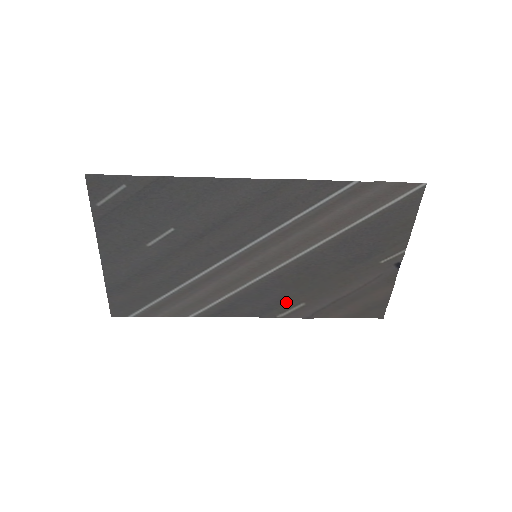
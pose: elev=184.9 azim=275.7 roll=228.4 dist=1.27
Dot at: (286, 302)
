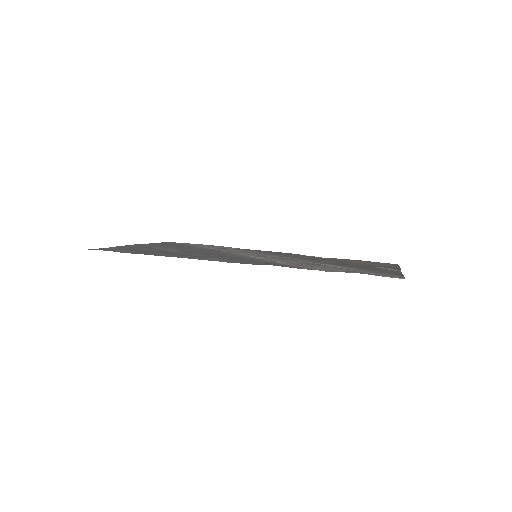
Dot at: (300, 255)
